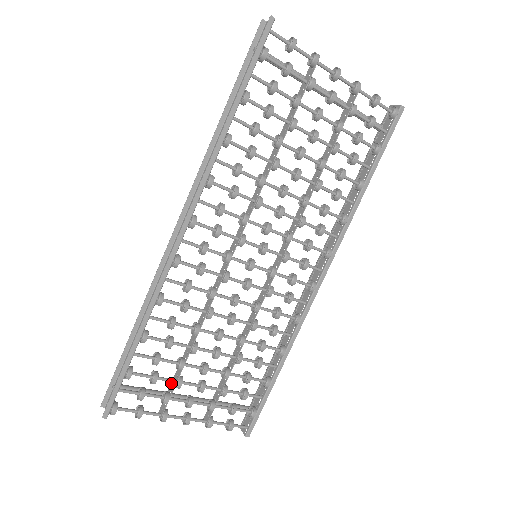
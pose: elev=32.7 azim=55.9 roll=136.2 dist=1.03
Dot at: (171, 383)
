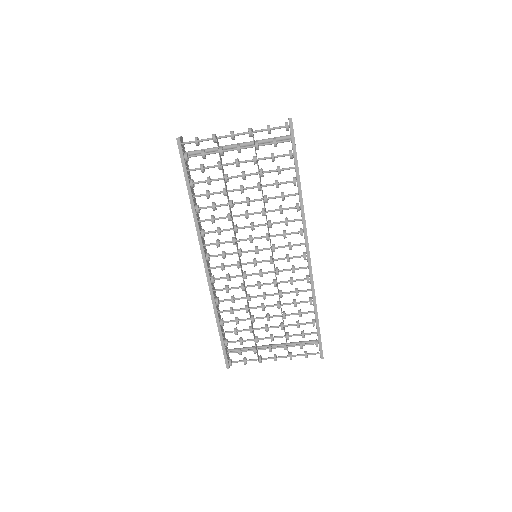
Dot at: occluded
